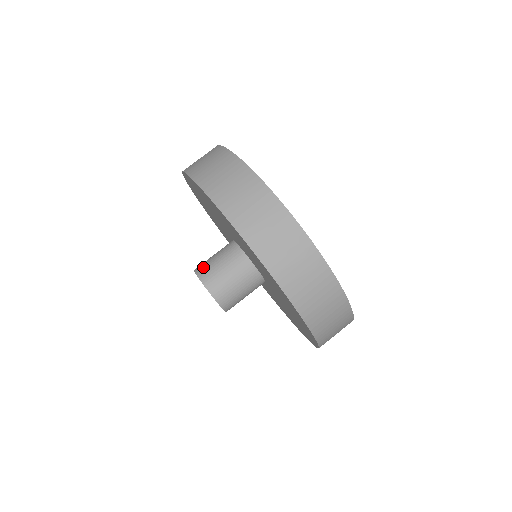
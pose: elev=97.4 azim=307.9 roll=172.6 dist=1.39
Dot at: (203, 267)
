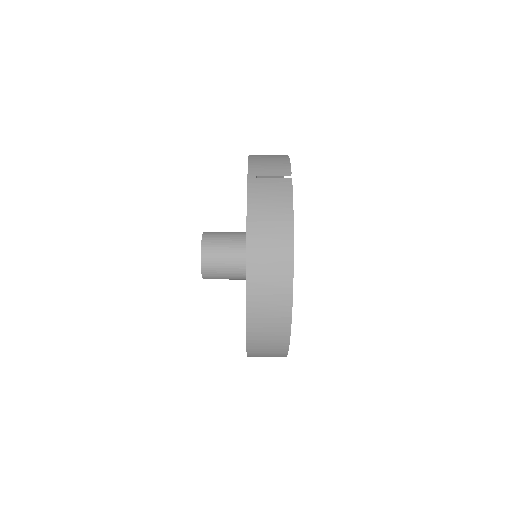
Dot at: (210, 250)
